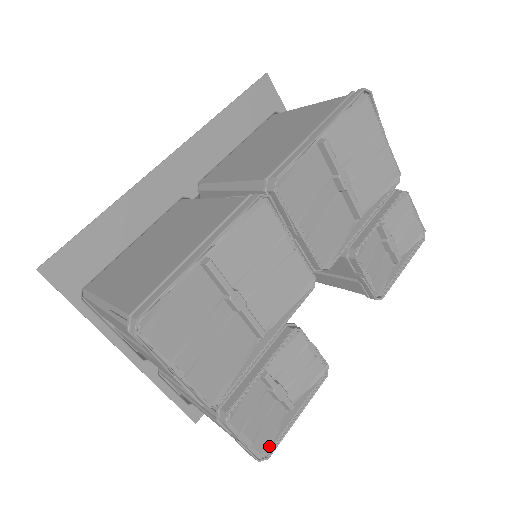
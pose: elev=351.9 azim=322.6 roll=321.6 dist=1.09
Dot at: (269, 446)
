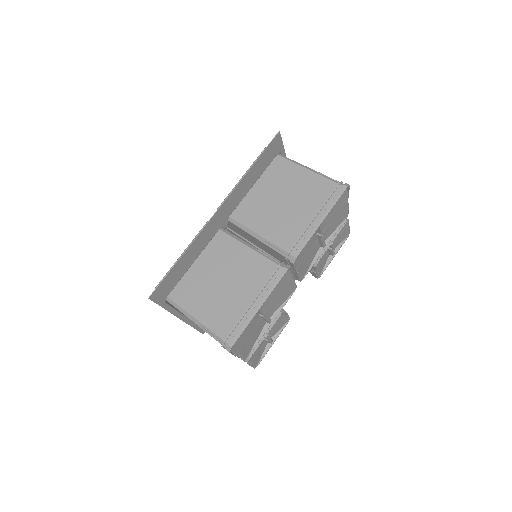
Dot at: (259, 361)
